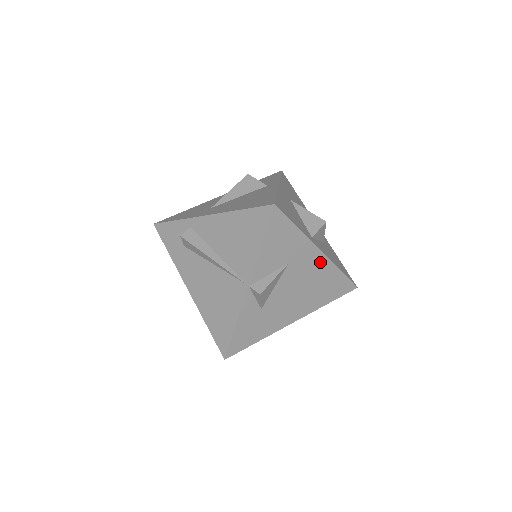
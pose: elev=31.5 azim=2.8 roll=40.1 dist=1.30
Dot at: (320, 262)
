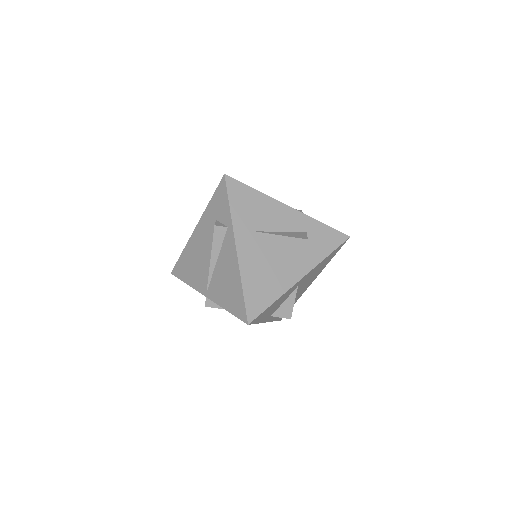
Dot at: occluded
